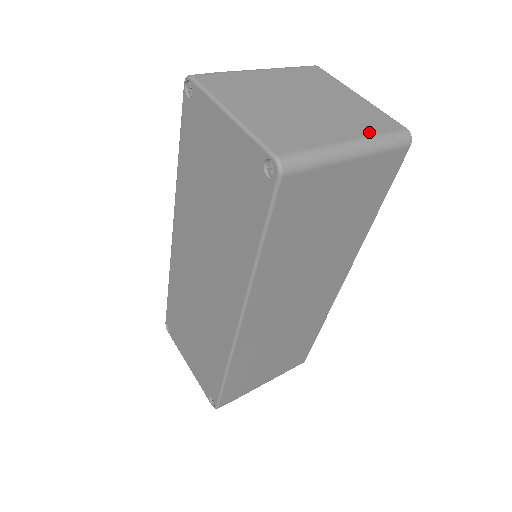
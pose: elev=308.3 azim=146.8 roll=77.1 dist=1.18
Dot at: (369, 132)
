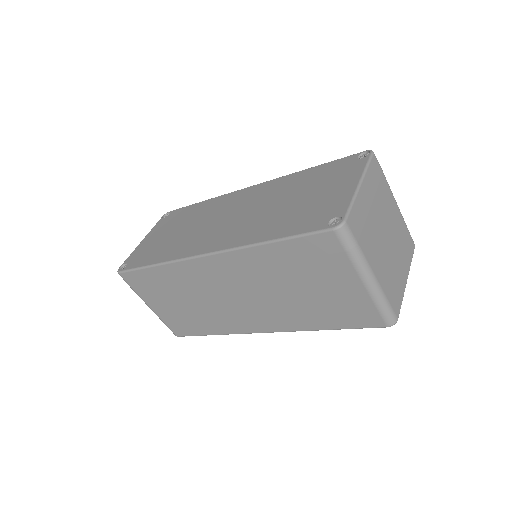
Dot at: (385, 289)
